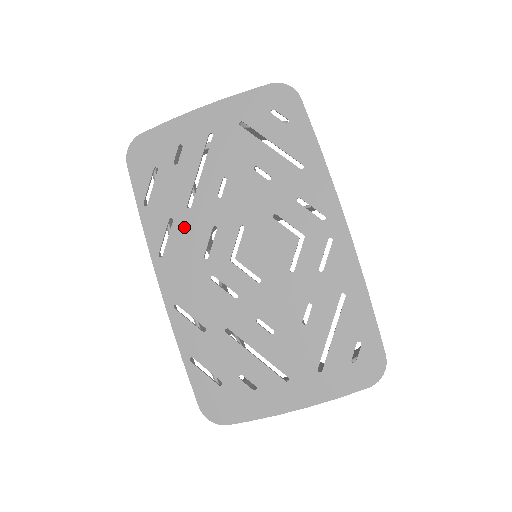
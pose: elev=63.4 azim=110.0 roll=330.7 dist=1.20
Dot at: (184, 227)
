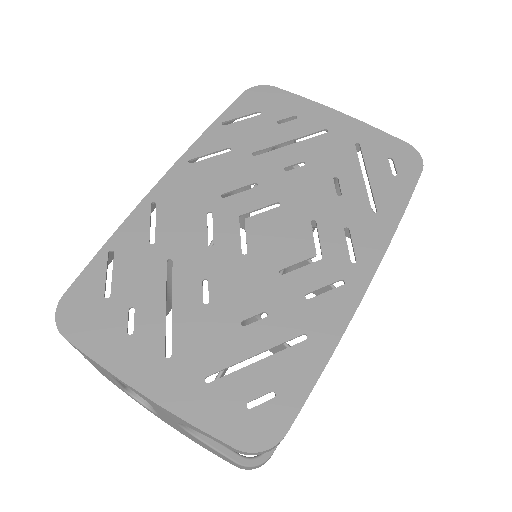
Dot at: (233, 162)
